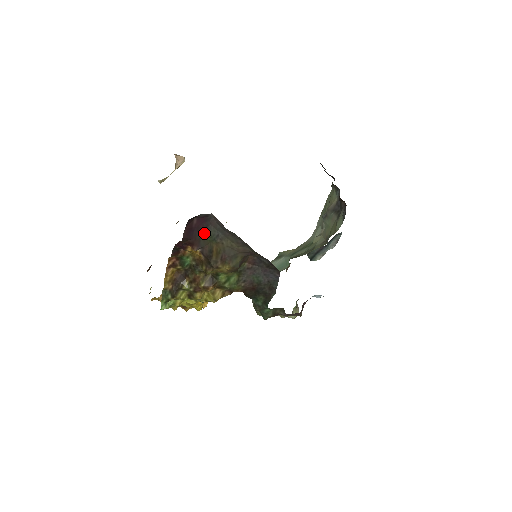
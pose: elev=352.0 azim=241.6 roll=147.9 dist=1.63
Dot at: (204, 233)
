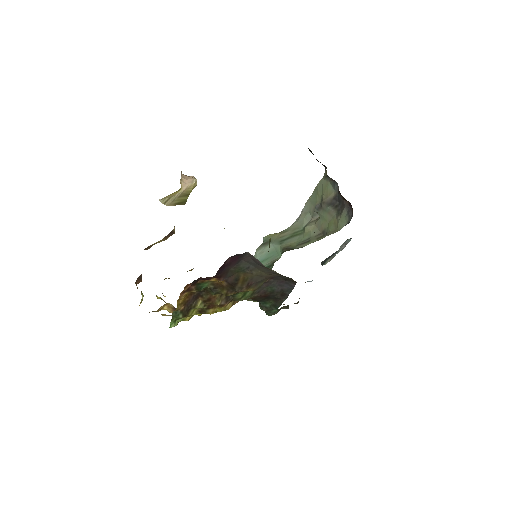
Dot at: (234, 266)
